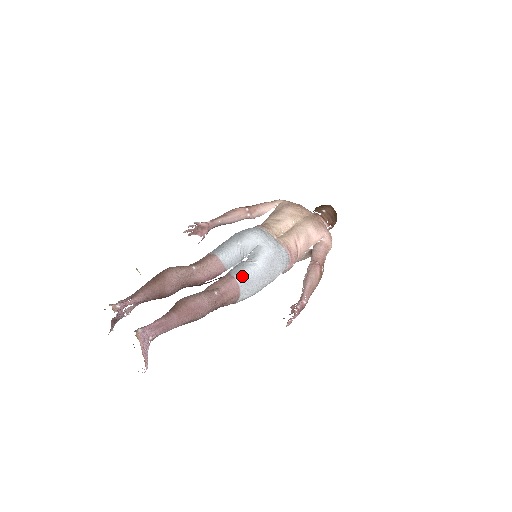
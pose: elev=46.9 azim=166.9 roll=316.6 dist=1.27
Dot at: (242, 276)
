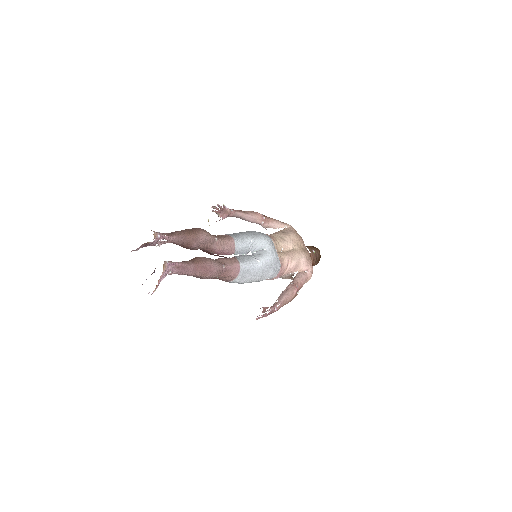
Dot at: (245, 265)
